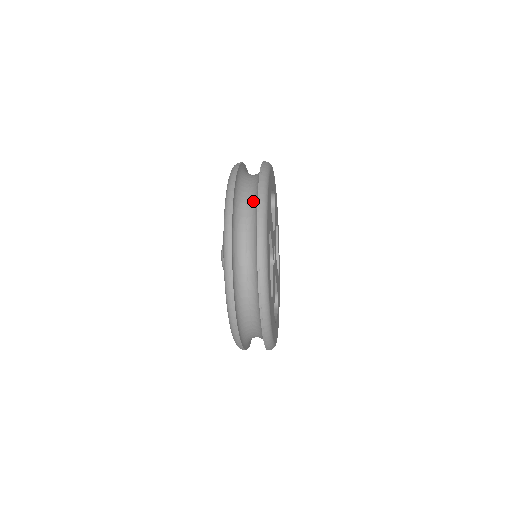
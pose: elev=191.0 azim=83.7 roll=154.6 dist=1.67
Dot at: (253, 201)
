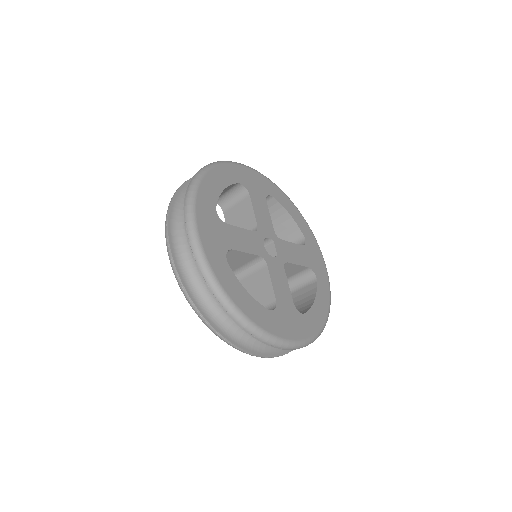
Dot at: occluded
